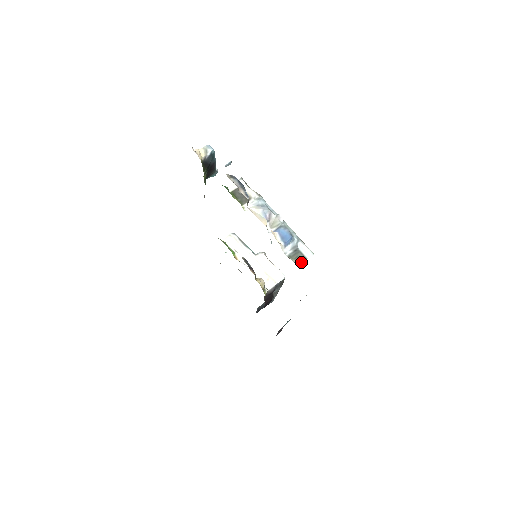
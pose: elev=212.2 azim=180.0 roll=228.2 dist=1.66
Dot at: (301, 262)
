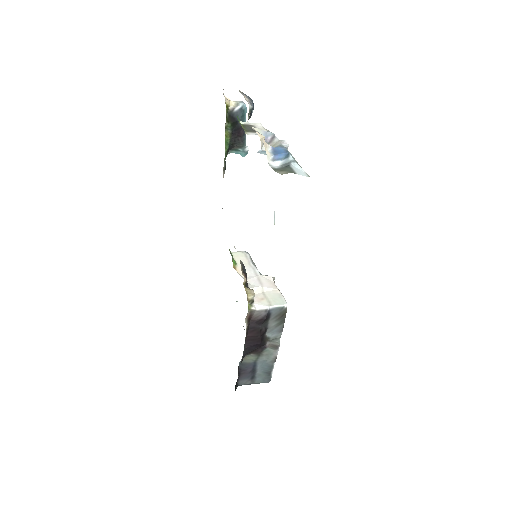
Dot at: (286, 173)
